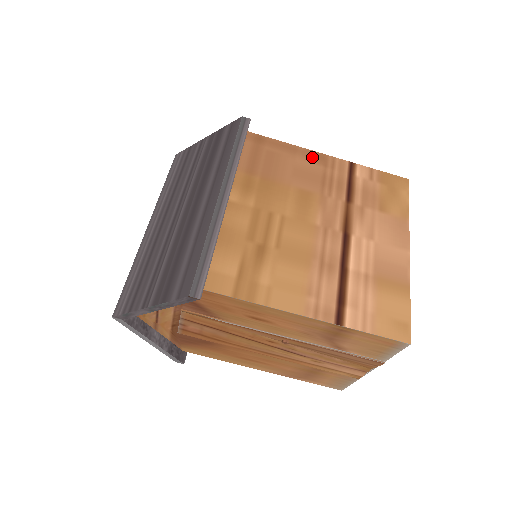
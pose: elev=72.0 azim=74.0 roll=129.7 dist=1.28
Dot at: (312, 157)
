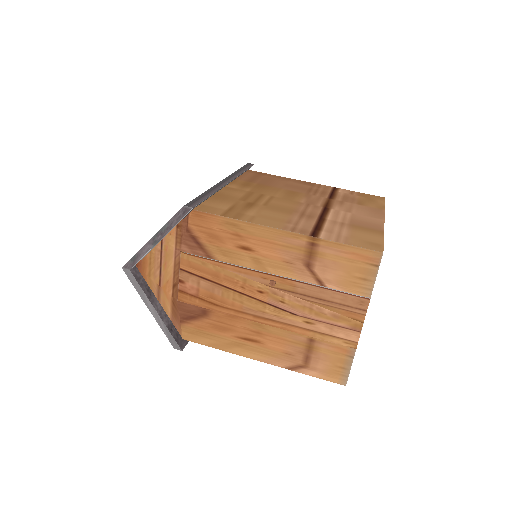
Dot at: (302, 182)
